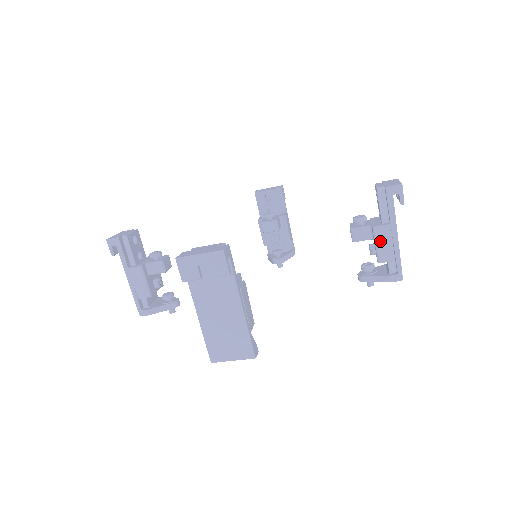
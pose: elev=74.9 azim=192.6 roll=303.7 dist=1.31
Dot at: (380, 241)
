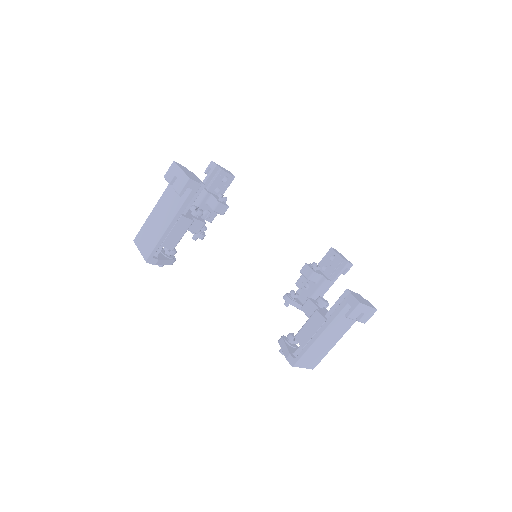
Dot at: (322, 288)
